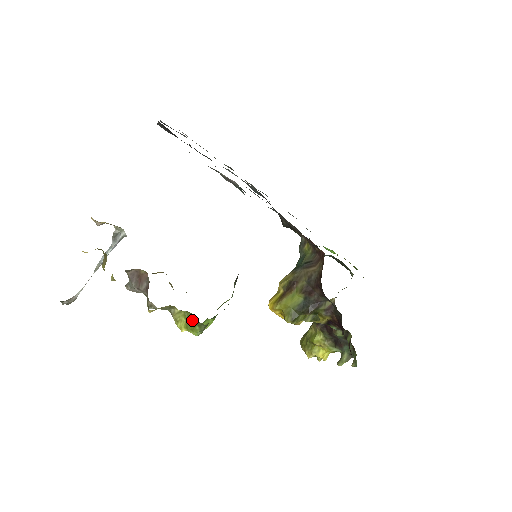
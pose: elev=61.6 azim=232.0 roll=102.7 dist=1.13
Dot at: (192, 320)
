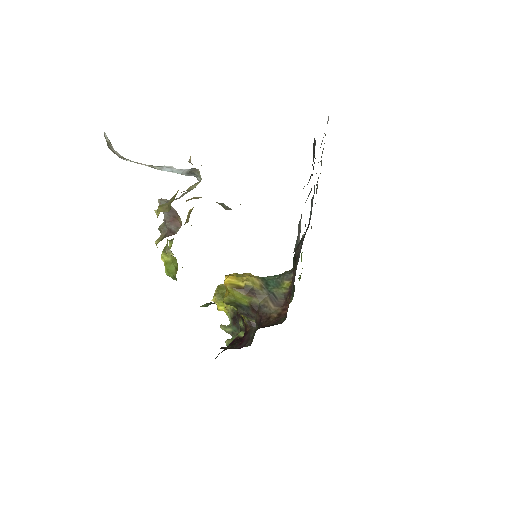
Dot at: (174, 267)
